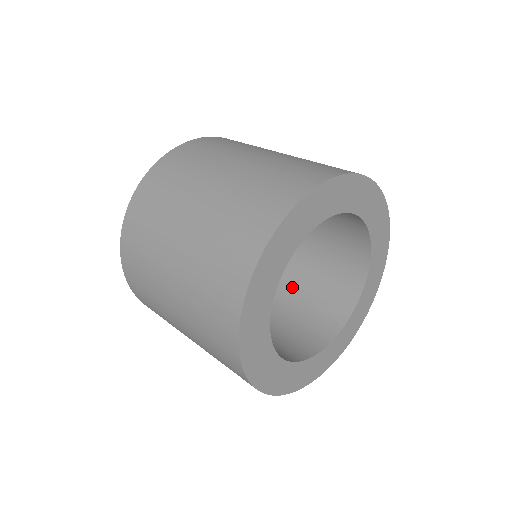
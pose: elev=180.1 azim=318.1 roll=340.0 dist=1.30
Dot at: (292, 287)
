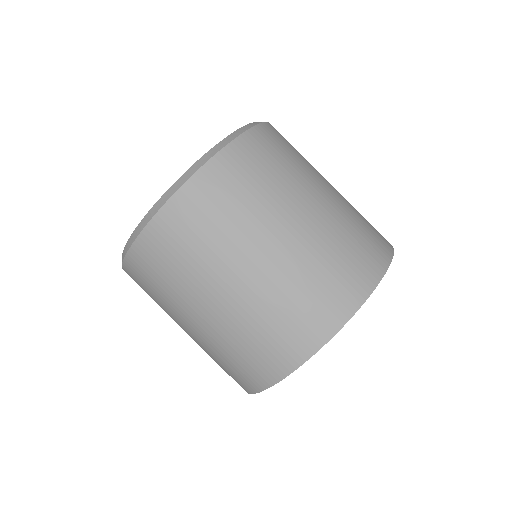
Dot at: occluded
